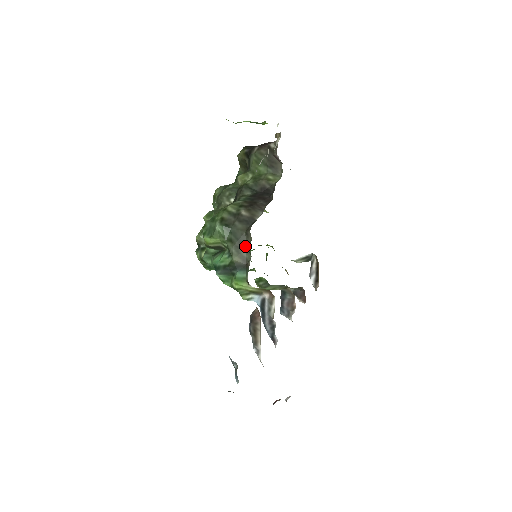
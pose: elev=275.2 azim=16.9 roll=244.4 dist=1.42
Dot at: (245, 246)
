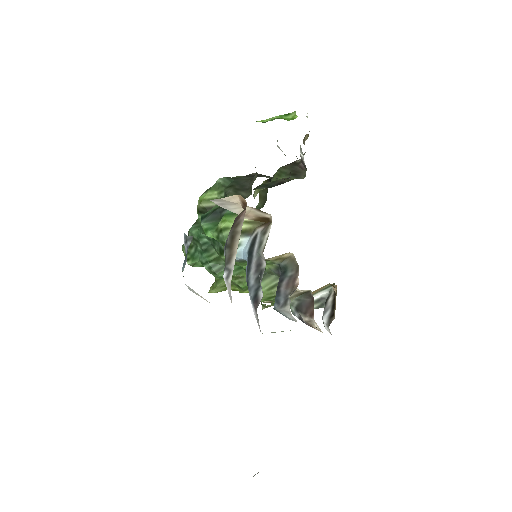
Dot at: (246, 188)
